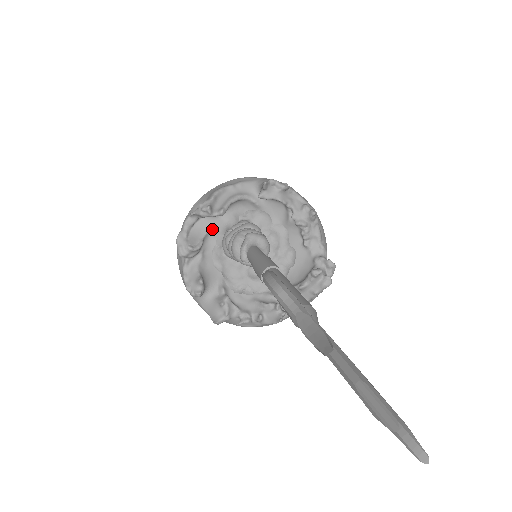
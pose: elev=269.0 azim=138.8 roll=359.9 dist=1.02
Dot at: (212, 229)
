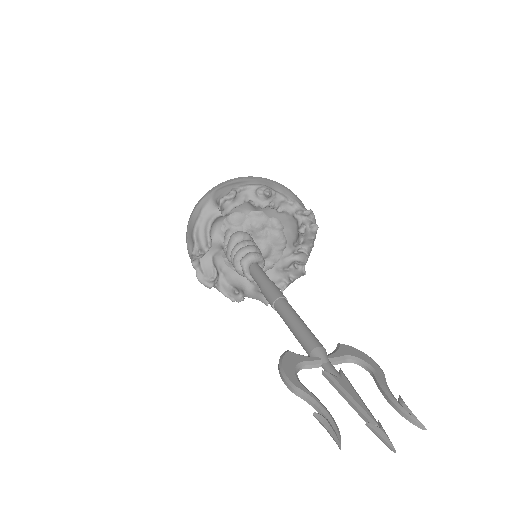
Dot at: (213, 253)
